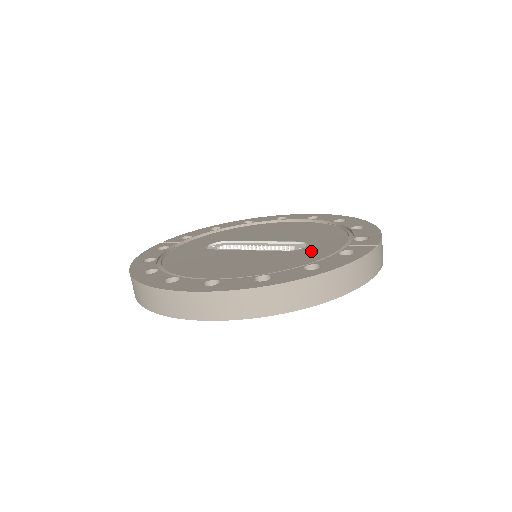
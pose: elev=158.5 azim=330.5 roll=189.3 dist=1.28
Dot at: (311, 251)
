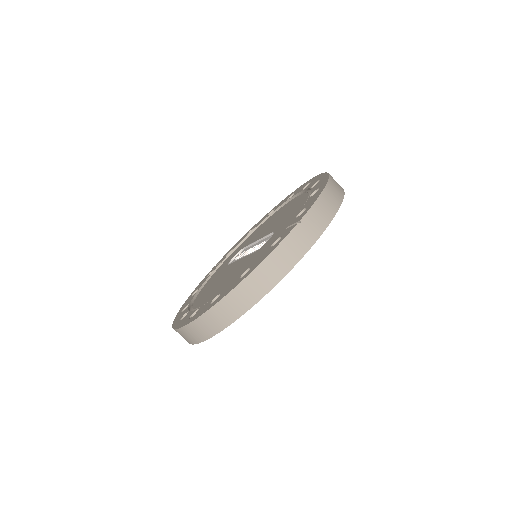
Dot at: (266, 246)
